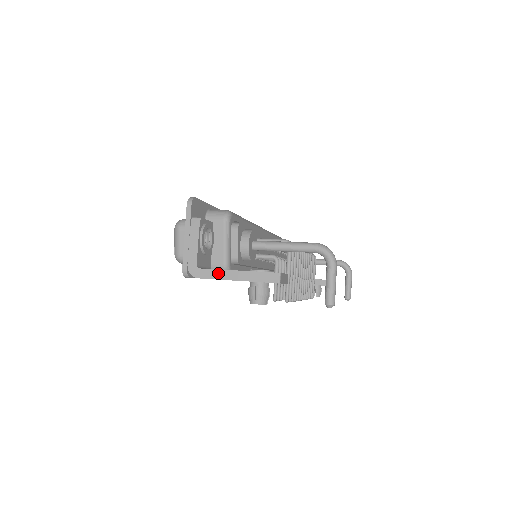
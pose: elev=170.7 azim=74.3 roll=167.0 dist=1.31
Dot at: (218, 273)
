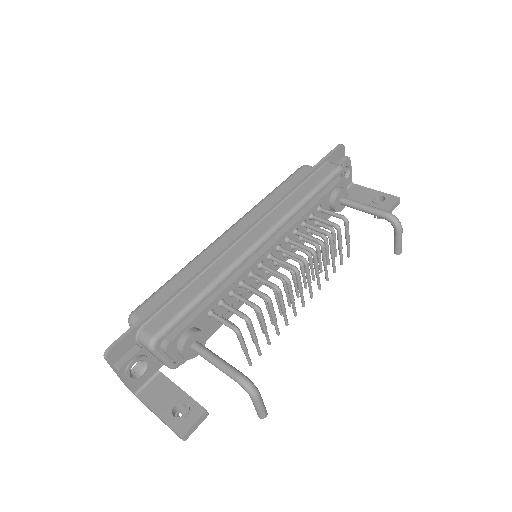
Dot at: (147, 407)
